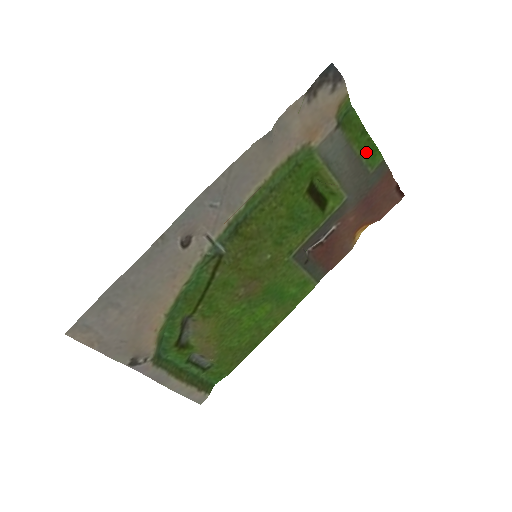
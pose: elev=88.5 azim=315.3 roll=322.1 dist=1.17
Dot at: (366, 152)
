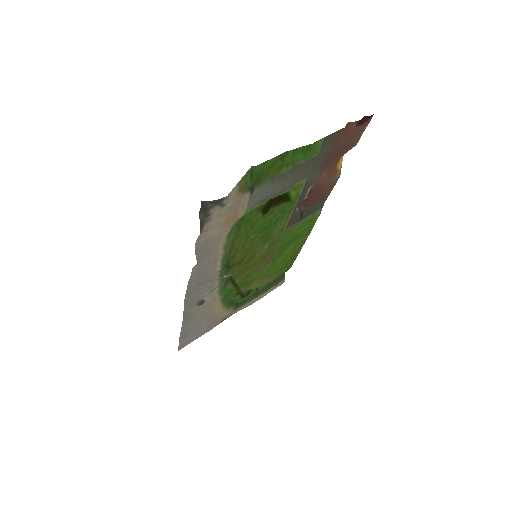
Dot at: (299, 158)
